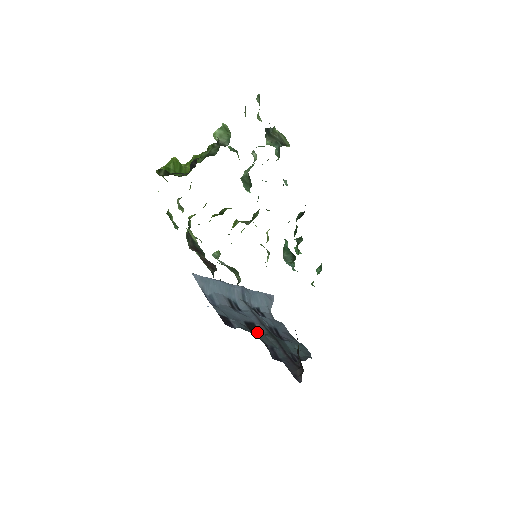
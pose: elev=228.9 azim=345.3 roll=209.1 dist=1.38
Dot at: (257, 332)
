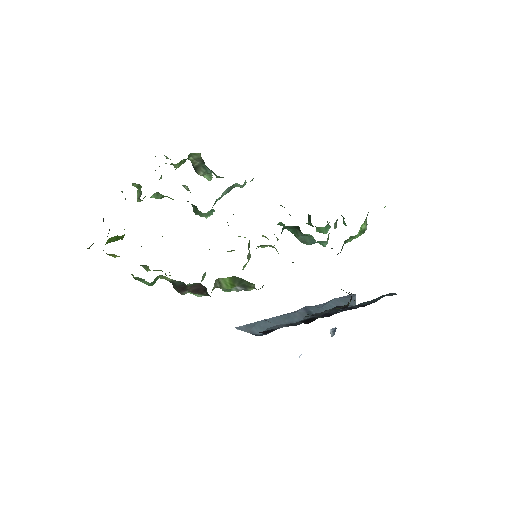
Dot at: occluded
